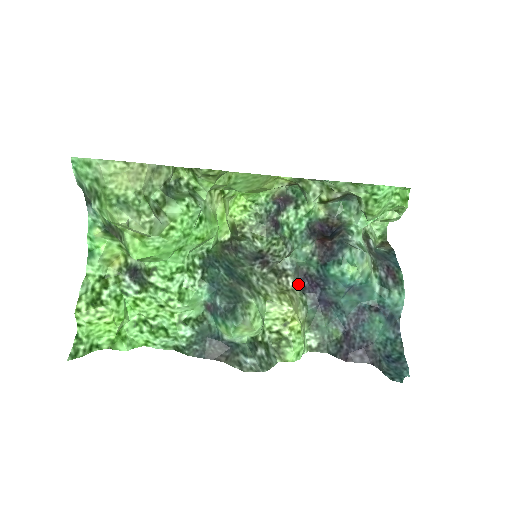
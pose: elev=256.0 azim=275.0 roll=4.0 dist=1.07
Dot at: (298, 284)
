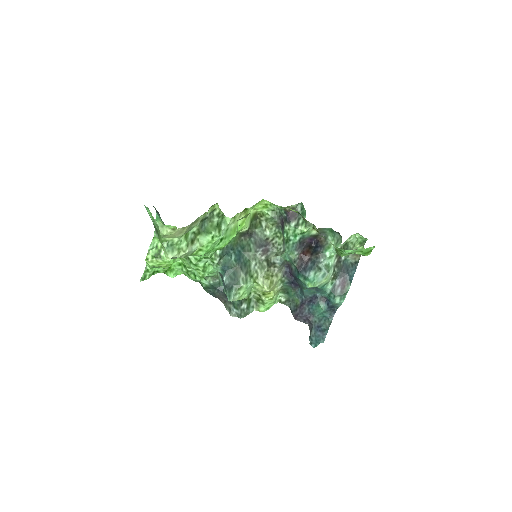
Dot at: (283, 269)
